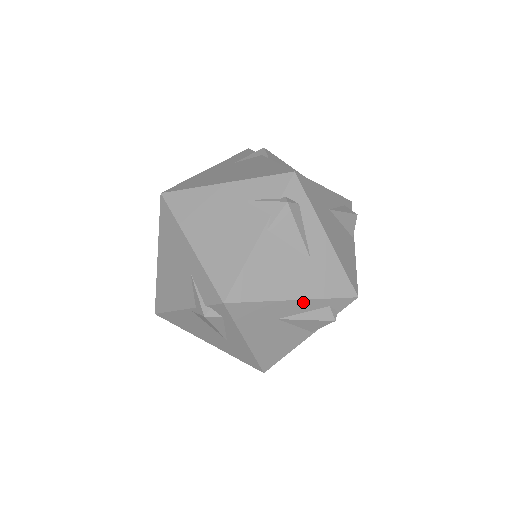
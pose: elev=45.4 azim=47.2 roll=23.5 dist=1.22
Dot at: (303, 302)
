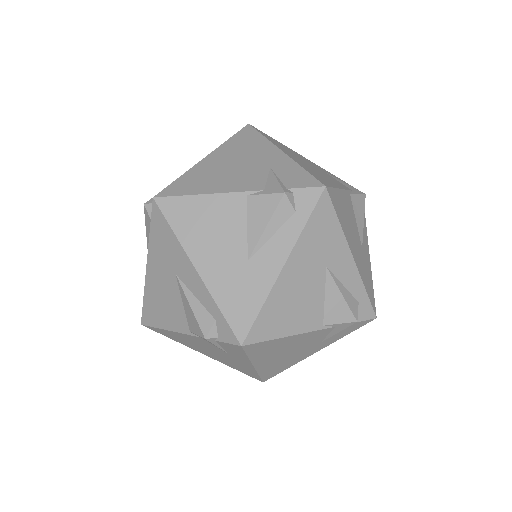
Dot at: (200, 282)
